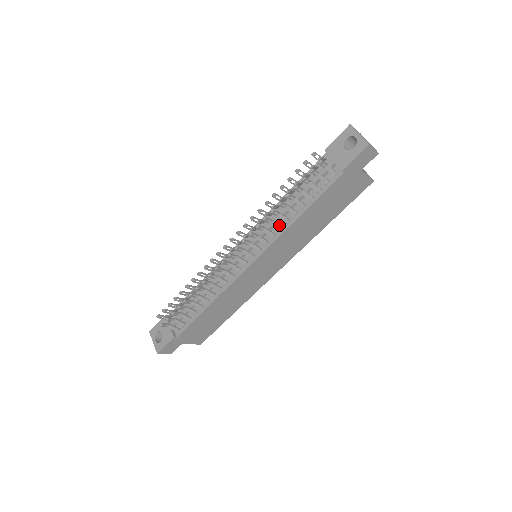
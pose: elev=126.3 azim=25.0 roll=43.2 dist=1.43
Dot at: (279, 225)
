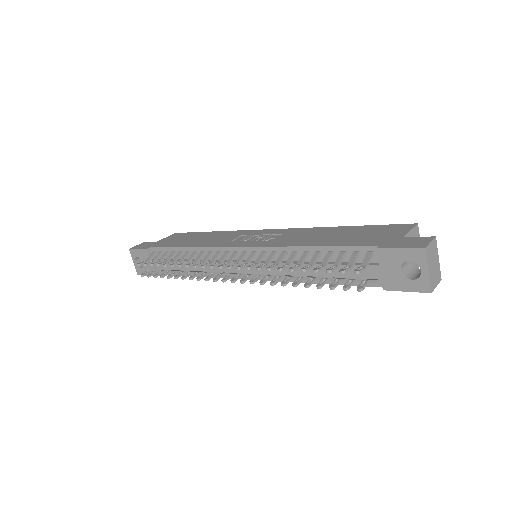
Dot at: occluded
